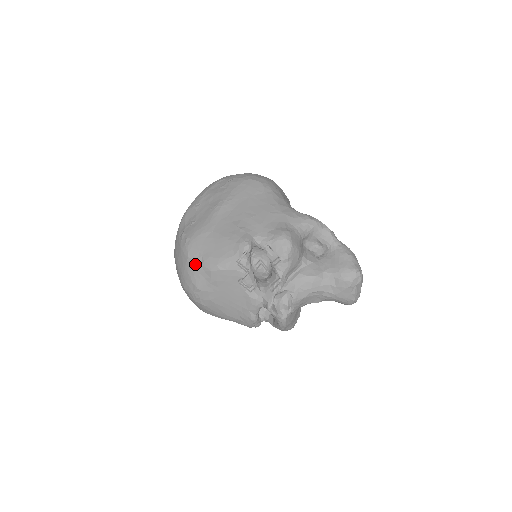
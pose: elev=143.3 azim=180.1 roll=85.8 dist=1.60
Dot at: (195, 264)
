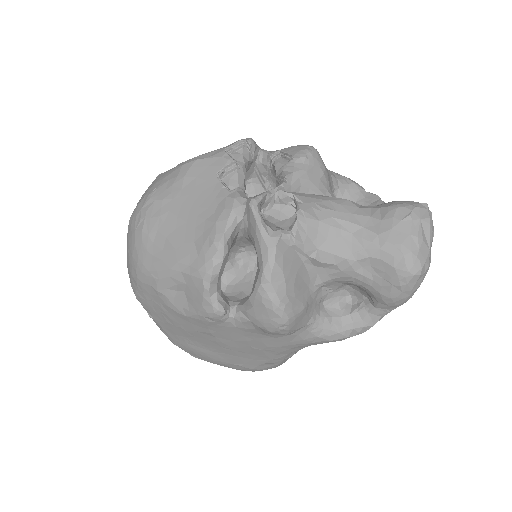
Dot at: (164, 173)
